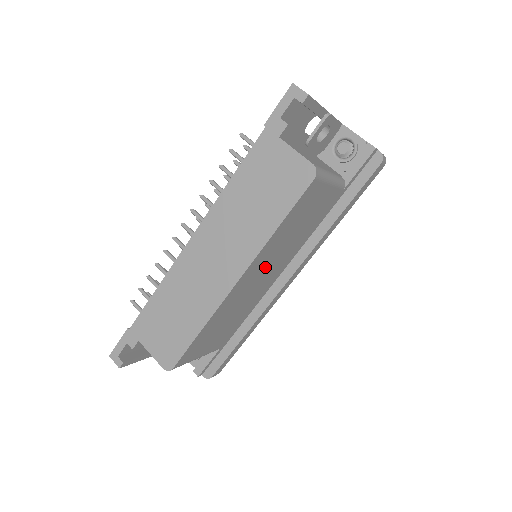
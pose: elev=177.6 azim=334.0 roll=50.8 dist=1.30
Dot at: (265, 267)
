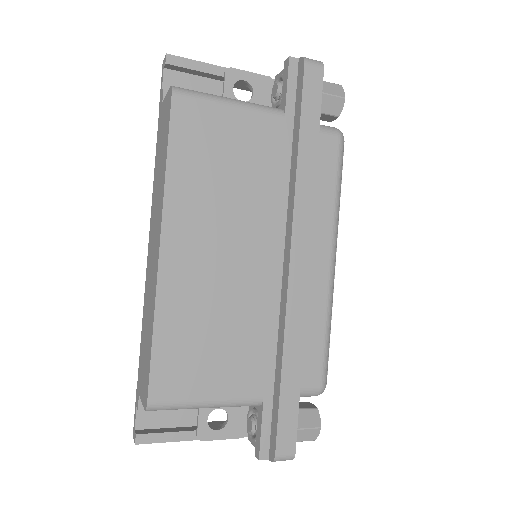
Dot at: (214, 233)
